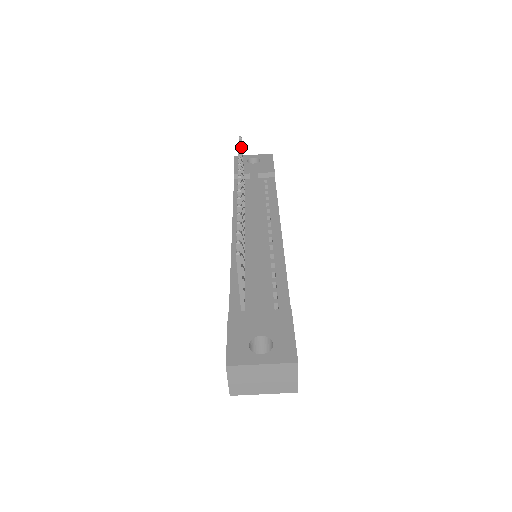
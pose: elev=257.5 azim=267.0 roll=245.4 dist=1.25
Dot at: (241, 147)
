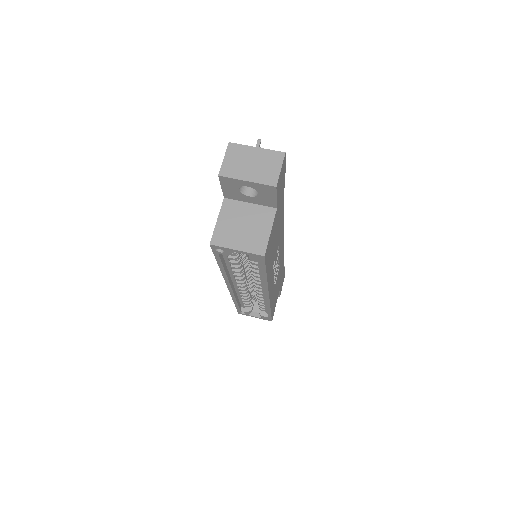
Dot at: occluded
